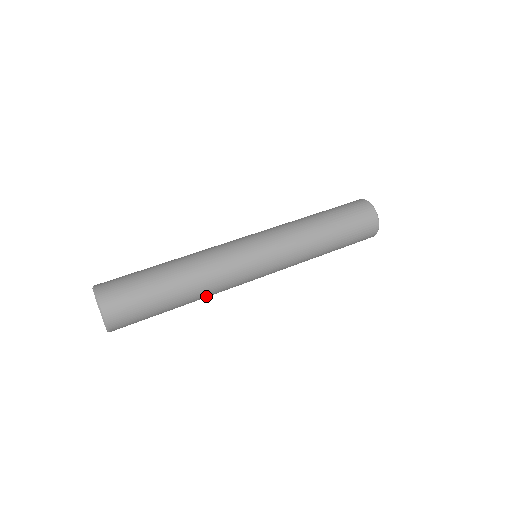
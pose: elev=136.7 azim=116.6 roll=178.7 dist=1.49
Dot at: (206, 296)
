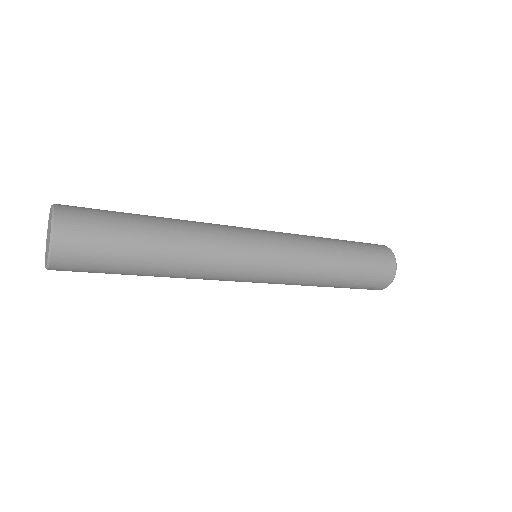
Dot at: (191, 262)
